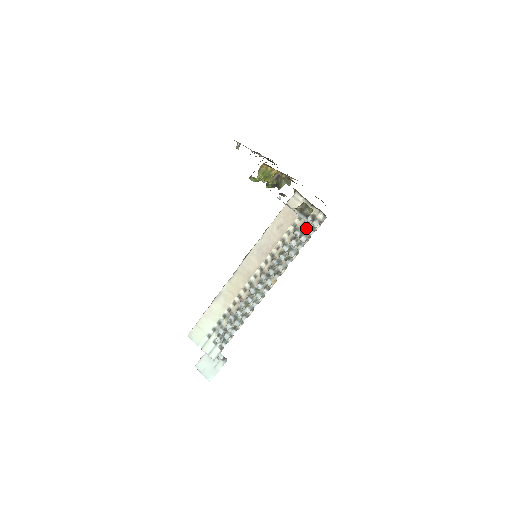
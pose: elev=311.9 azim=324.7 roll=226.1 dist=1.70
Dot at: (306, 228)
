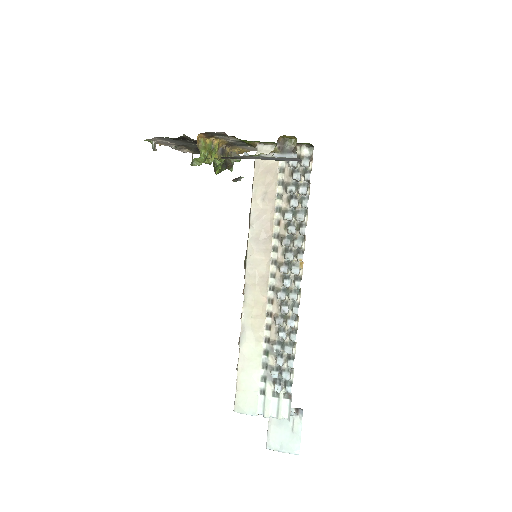
Dot at: (298, 175)
